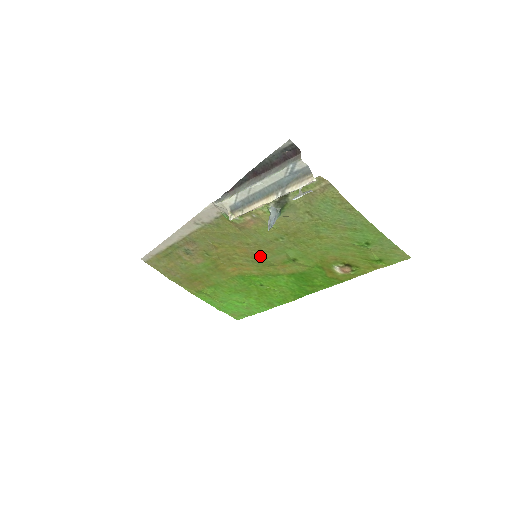
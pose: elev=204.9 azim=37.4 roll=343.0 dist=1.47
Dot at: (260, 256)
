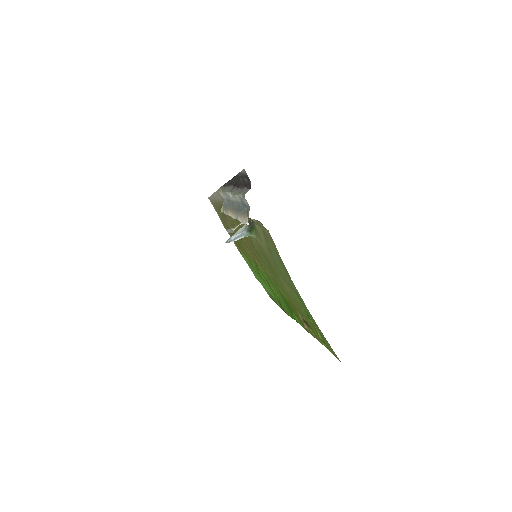
Dot at: (258, 258)
